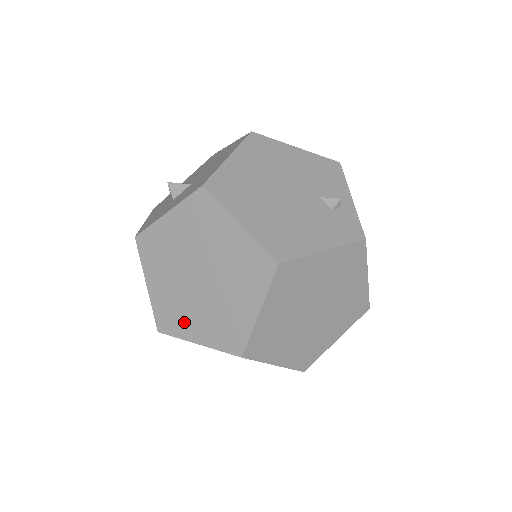
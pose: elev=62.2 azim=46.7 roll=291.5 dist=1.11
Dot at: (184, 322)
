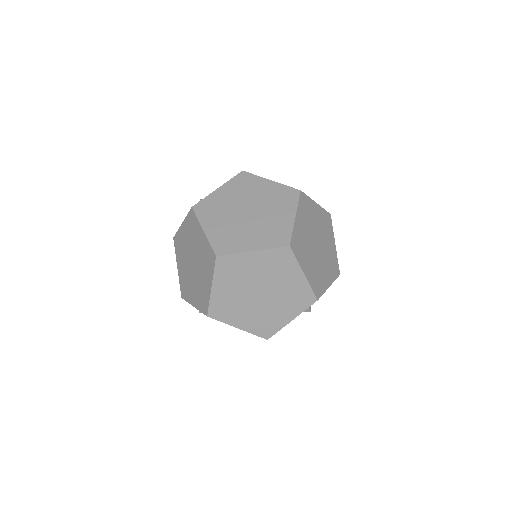
Dot at: (239, 242)
